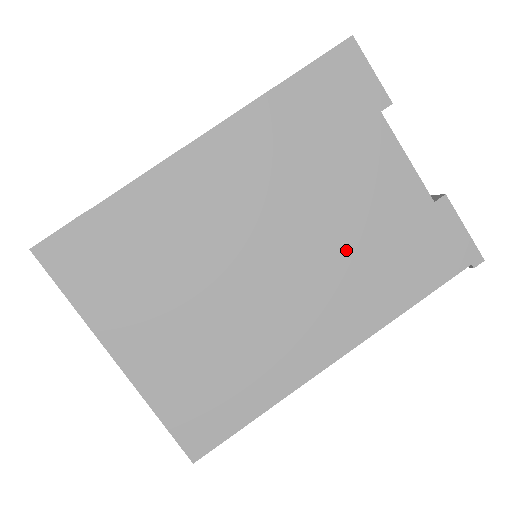
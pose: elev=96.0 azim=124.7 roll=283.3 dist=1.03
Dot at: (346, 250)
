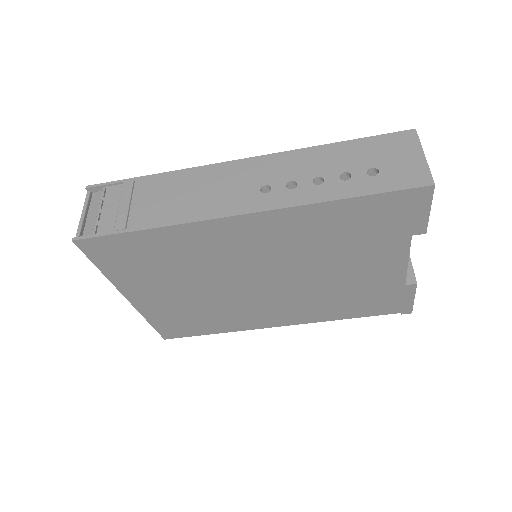
Dot at: (322, 291)
